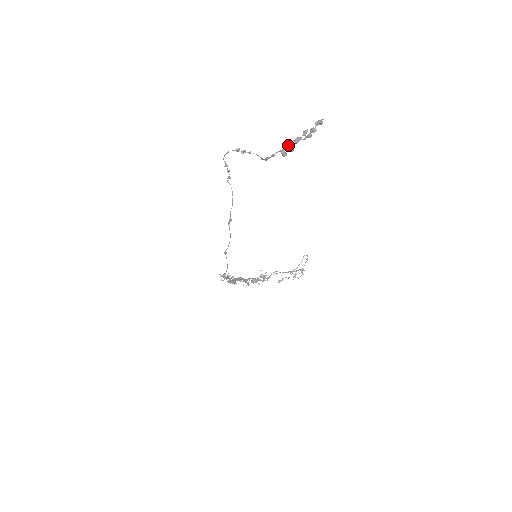
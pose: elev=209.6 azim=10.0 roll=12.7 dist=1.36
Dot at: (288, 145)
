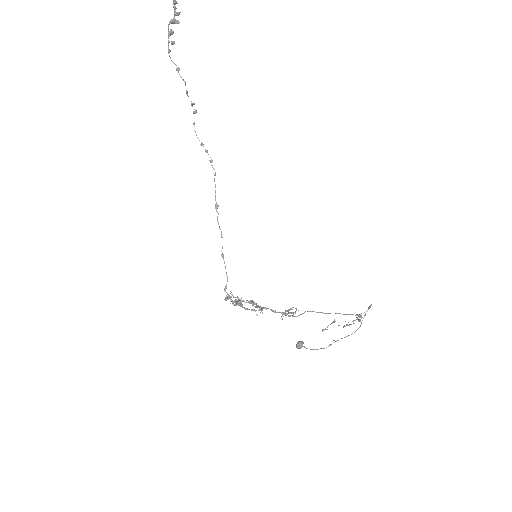
Dot at: (168, 29)
